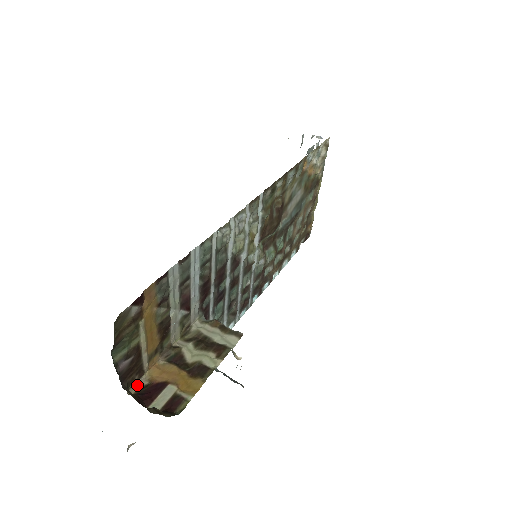
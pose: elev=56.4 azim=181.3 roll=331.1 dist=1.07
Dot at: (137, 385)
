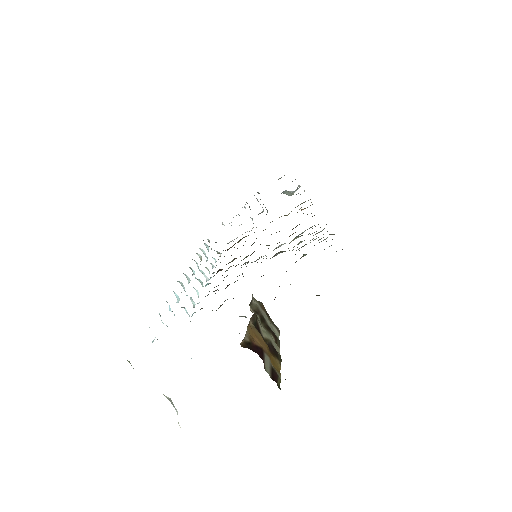
Dot at: (244, 338)
